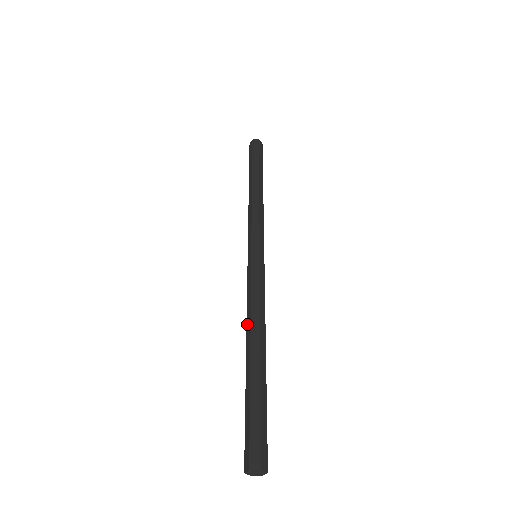
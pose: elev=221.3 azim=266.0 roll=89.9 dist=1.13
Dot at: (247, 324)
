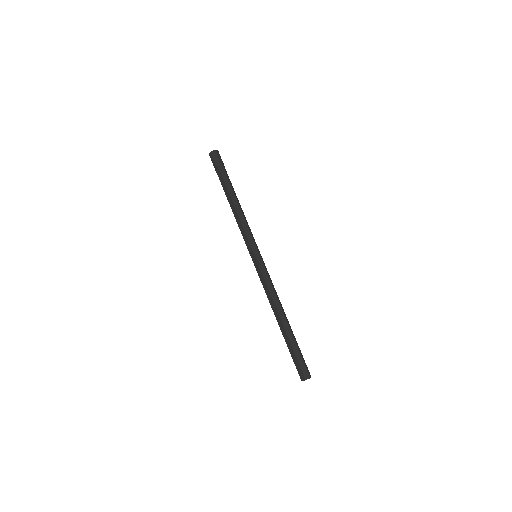
Dot at: (271, 305)
